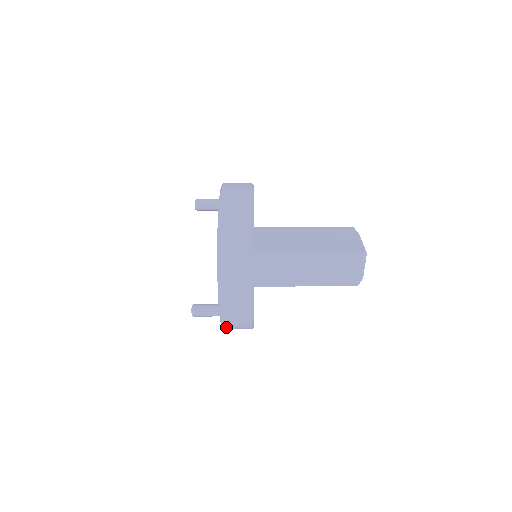
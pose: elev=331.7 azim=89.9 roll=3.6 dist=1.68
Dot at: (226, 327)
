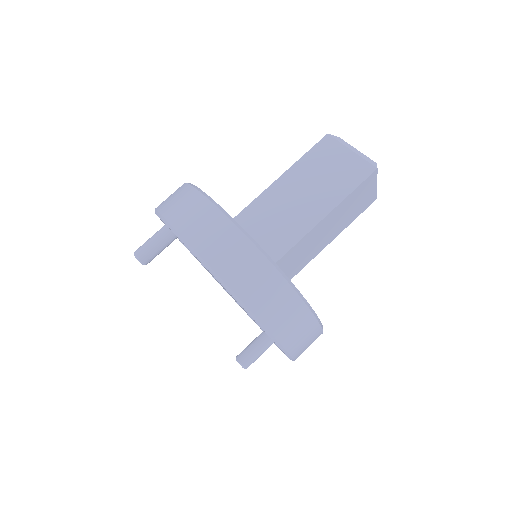
Dot at: occluded
